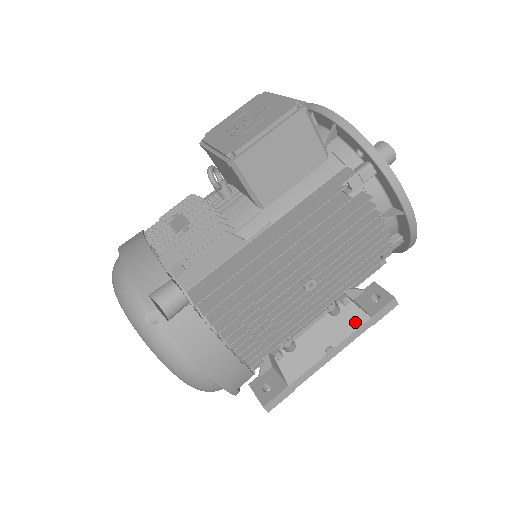
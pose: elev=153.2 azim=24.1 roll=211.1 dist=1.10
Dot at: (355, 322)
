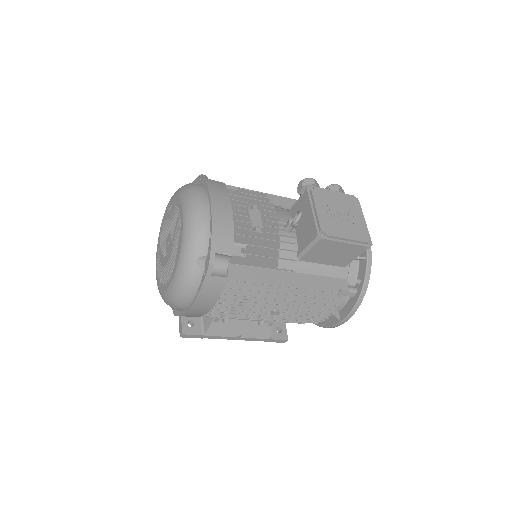
Dot at: (262, 335)
